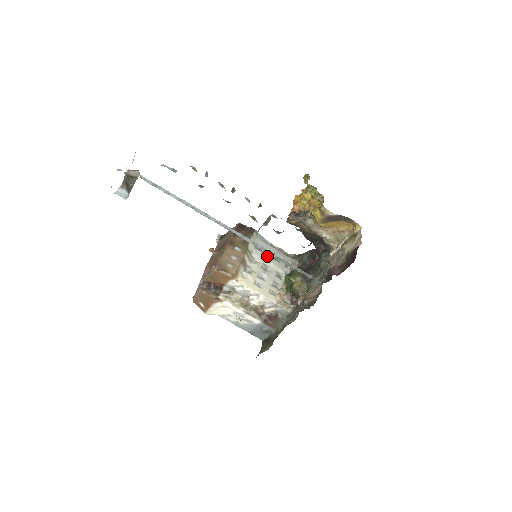
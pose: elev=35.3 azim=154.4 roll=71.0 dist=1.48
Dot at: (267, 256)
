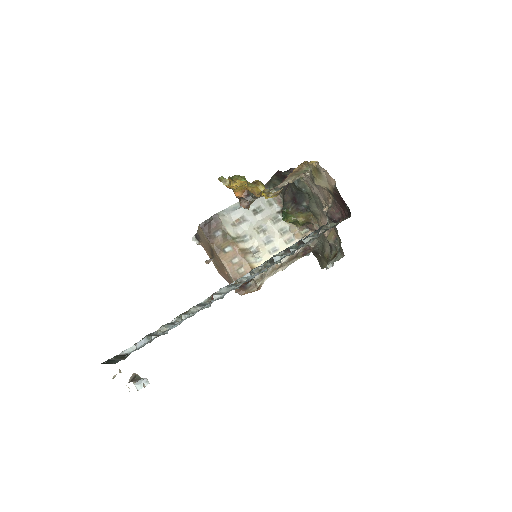
Dot at: (250, 220)
